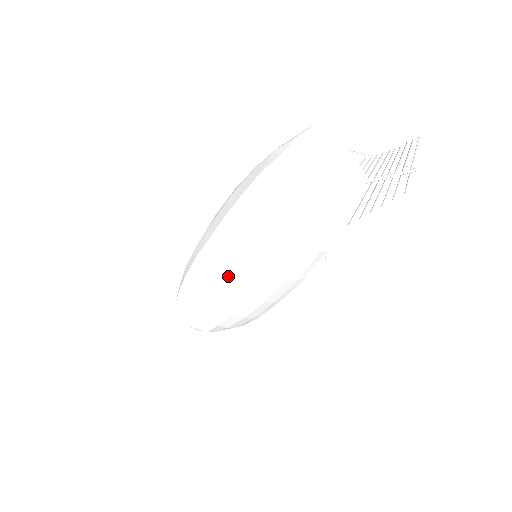
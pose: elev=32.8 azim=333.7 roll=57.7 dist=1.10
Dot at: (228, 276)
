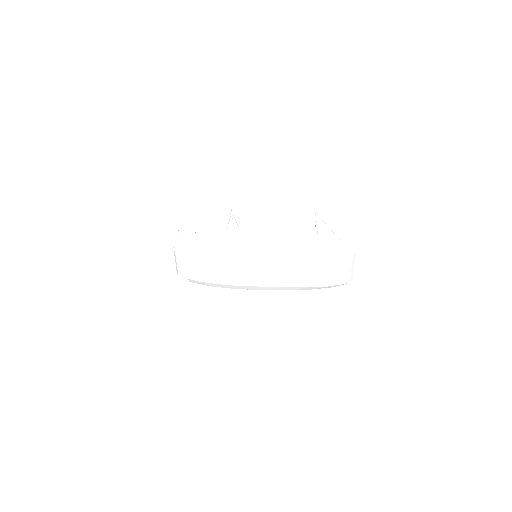
Dot at: (260, 280)
